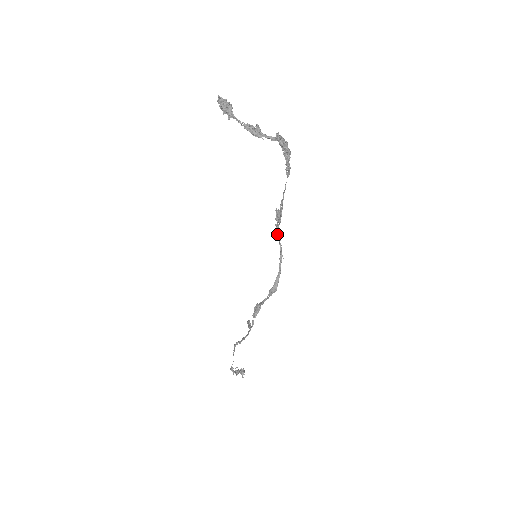
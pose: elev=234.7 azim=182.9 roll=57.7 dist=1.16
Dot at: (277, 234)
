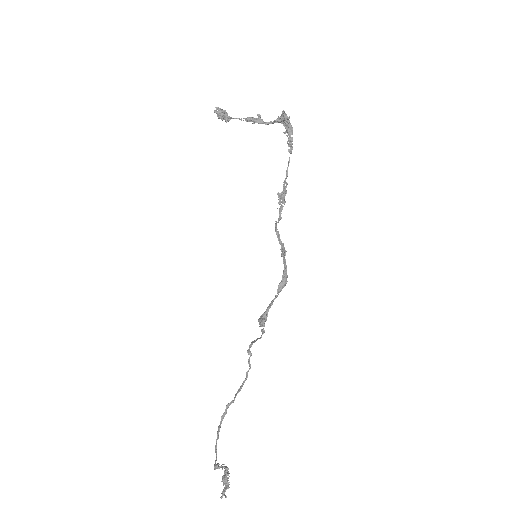
Dot at: (276, 231)
